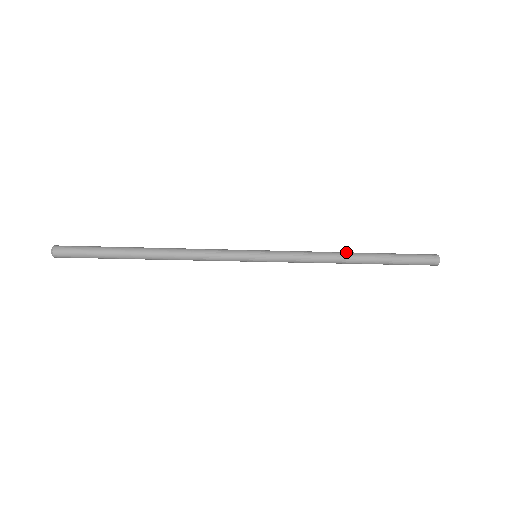
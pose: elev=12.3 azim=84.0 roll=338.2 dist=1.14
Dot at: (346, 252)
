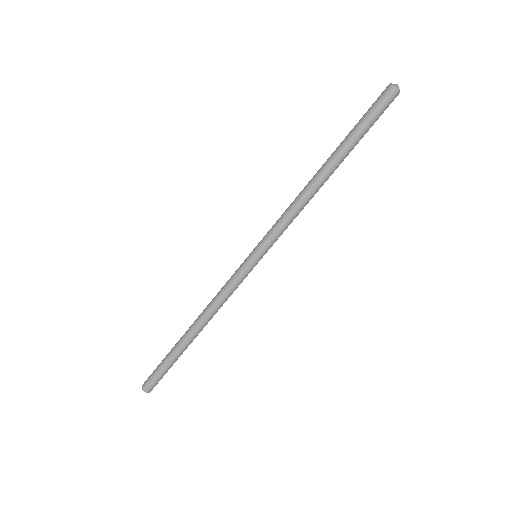
Dot at: occluded
